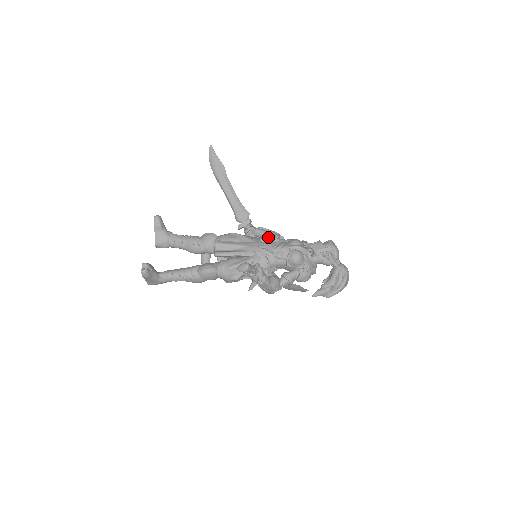
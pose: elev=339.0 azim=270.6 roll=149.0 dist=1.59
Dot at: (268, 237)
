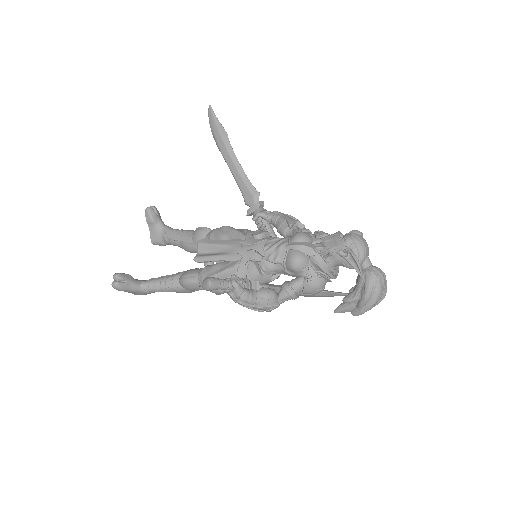
Dot at: (279, 226)
